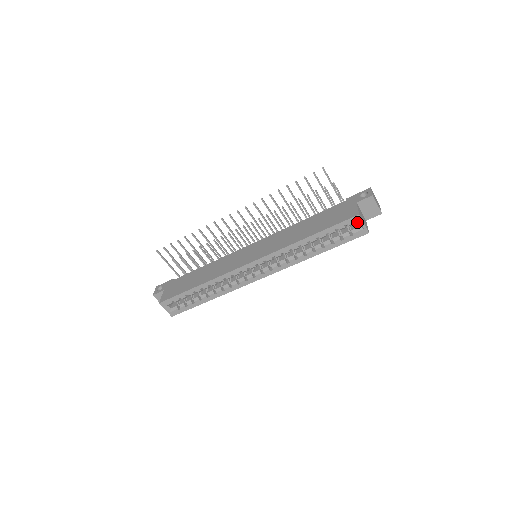
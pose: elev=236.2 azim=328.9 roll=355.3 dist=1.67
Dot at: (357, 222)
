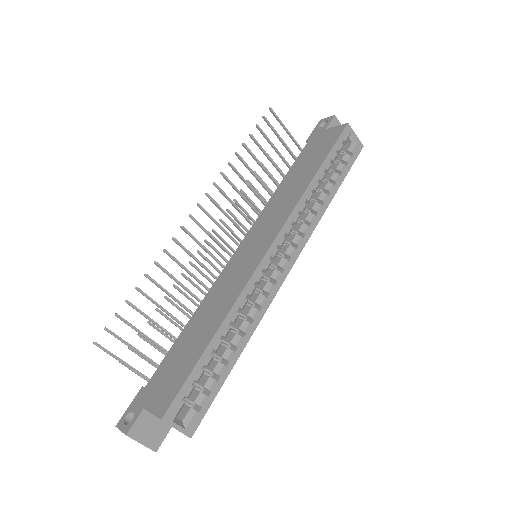
Dot at: (348, 136)
